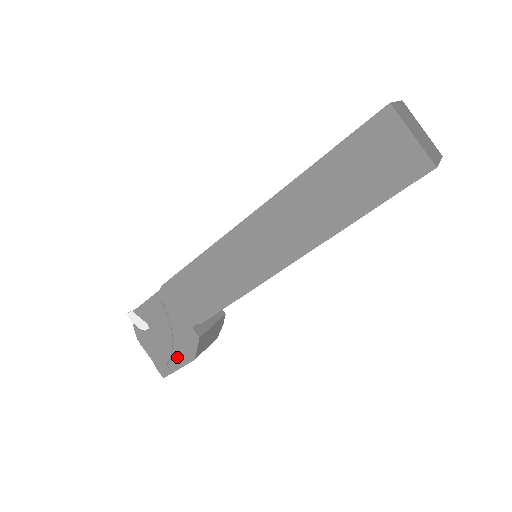
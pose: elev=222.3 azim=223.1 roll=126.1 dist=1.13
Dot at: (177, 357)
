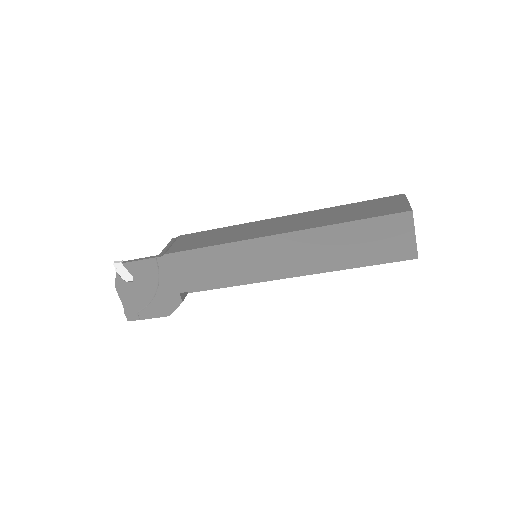
Dot at: (152, 310)
